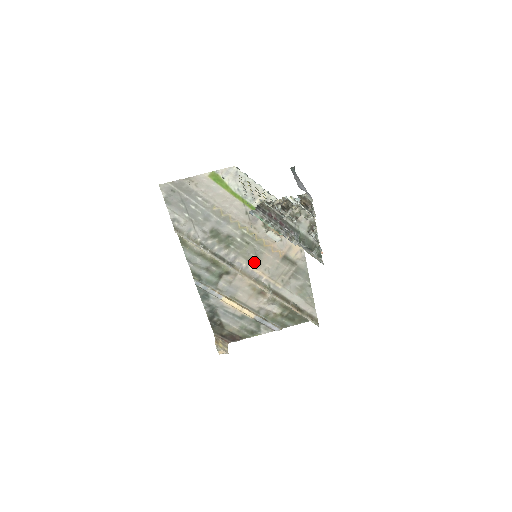
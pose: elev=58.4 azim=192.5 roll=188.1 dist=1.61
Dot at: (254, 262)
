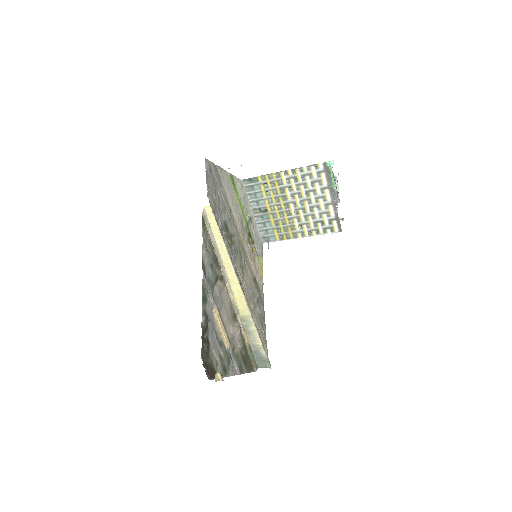
Dot at: (242, 272)
